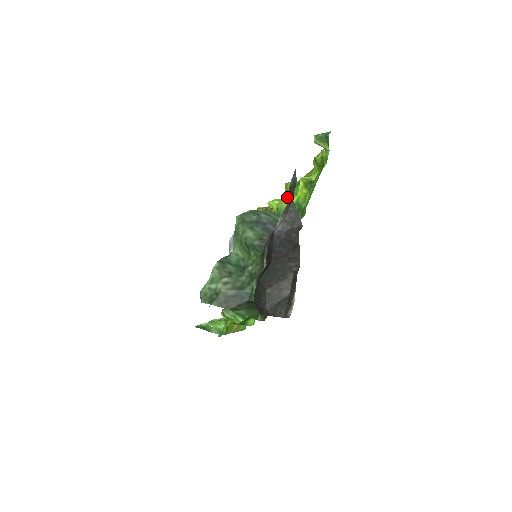
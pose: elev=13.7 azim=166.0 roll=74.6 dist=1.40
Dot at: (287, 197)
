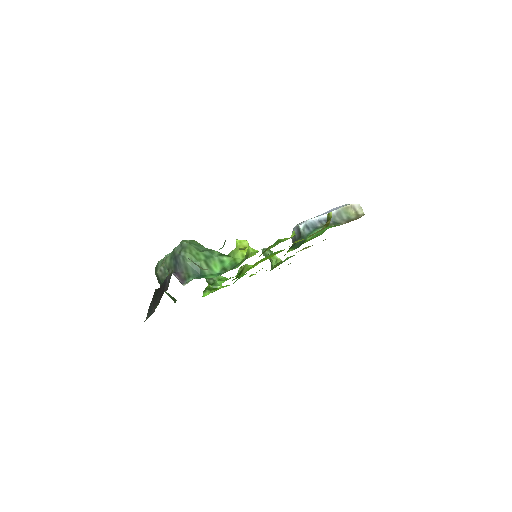
Dot at: occluded
